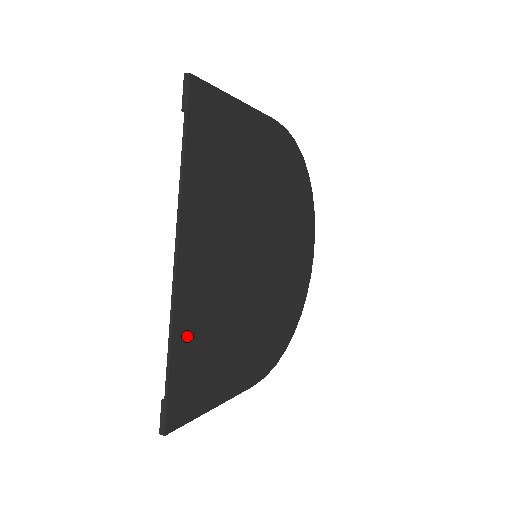
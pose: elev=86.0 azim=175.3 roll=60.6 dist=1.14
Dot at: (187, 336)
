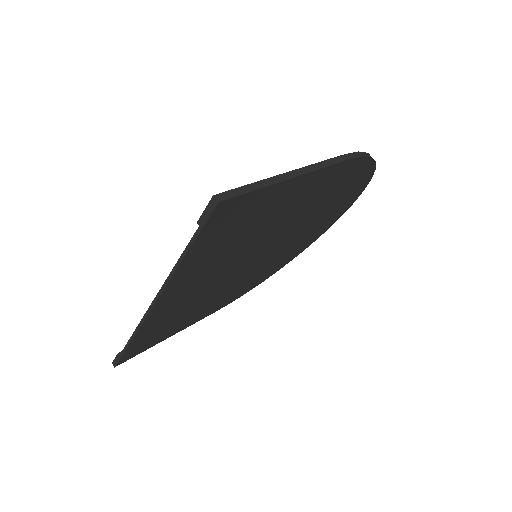
Dot at: (151, 329)
